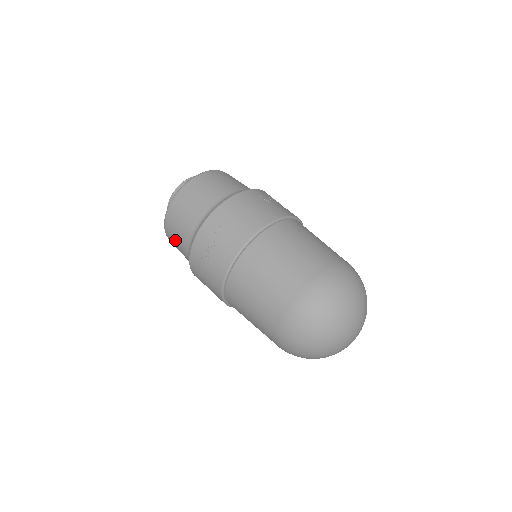
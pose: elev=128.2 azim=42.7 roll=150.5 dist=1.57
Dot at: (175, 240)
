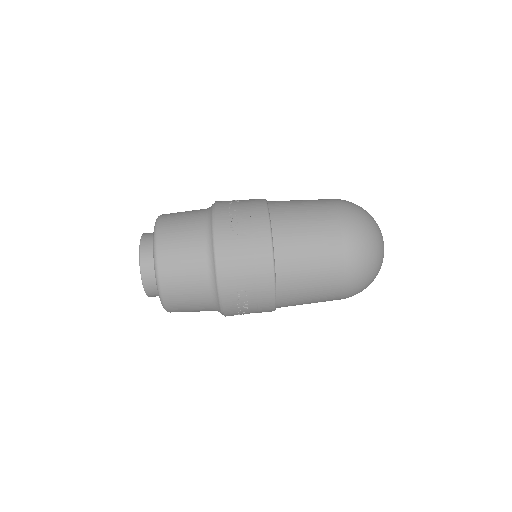
Dot at: occluded
